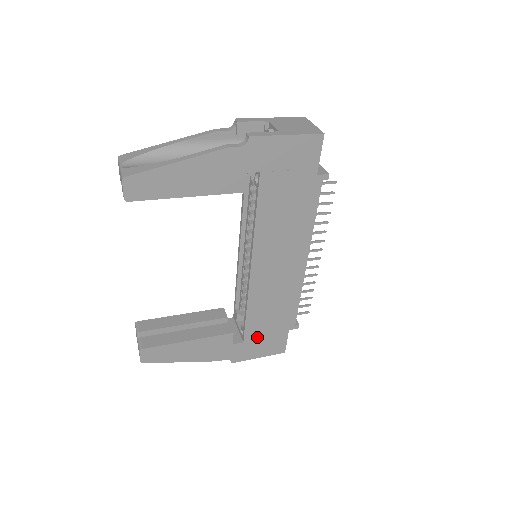
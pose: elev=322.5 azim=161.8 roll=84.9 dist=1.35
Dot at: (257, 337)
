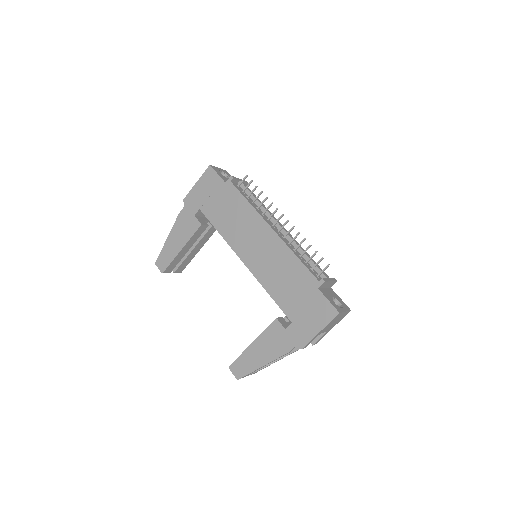
Dot at: (298, 311)
